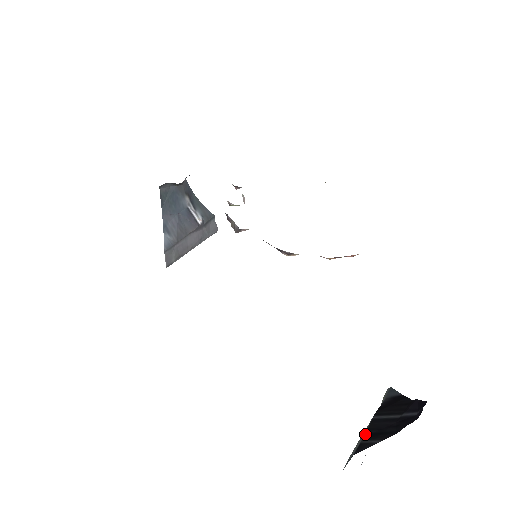
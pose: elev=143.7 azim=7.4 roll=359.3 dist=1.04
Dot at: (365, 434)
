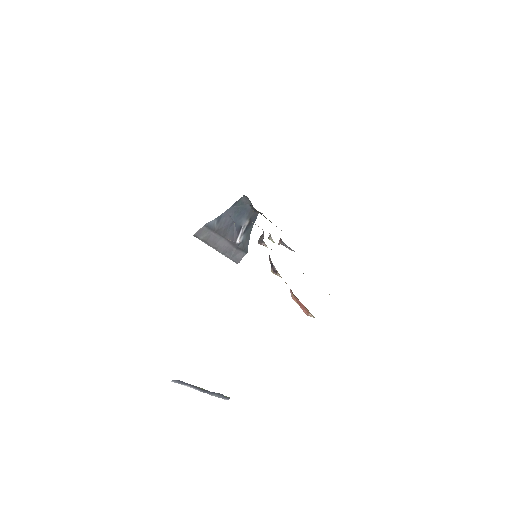
Dot at: occluded
